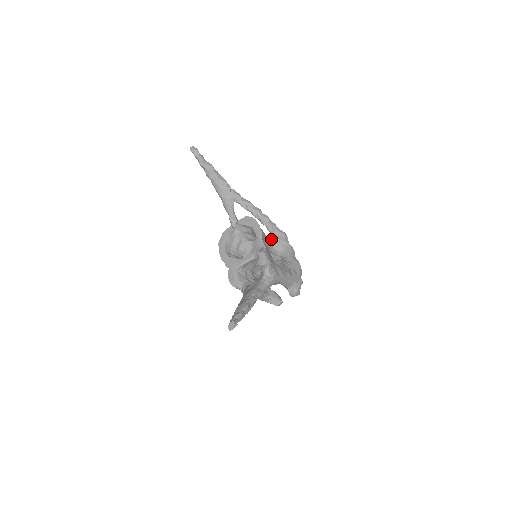
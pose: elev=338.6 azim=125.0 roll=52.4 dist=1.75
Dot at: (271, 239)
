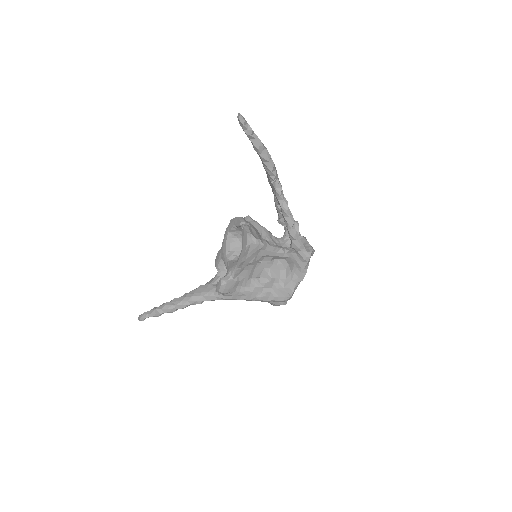
Dot at: (286, 253)
